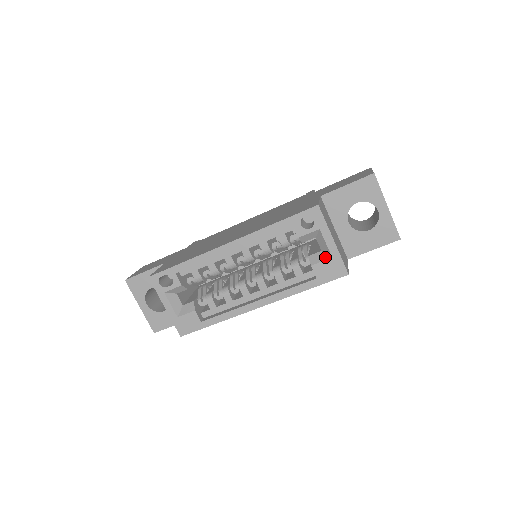
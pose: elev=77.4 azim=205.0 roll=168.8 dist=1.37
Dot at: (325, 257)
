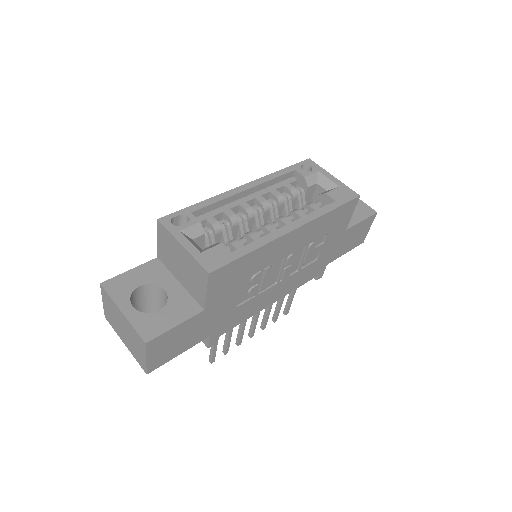
Dot at: (333, 189)
